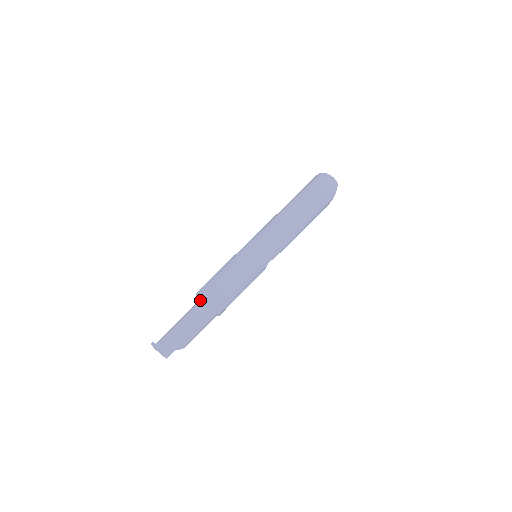
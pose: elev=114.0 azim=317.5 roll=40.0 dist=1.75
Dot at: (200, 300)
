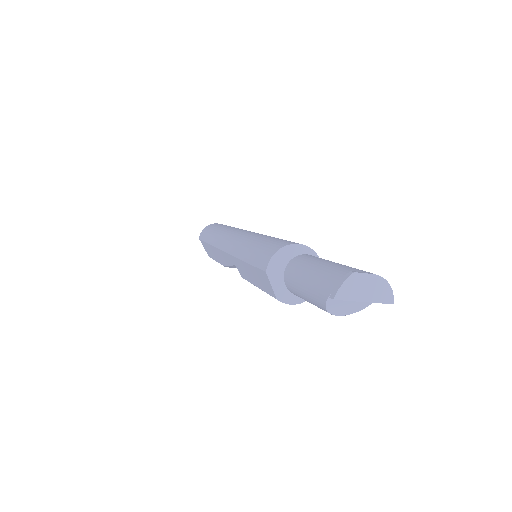
Dot at: (305, 254)
